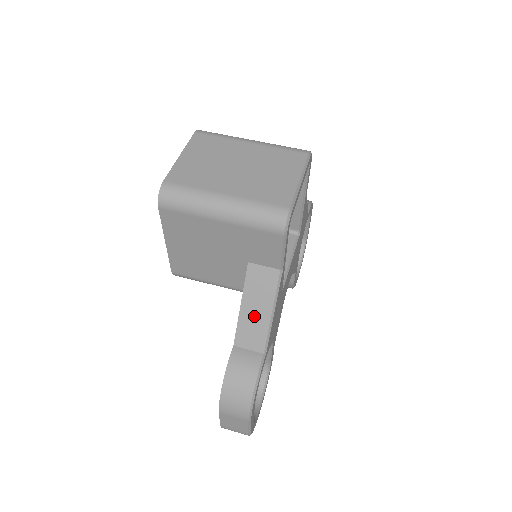
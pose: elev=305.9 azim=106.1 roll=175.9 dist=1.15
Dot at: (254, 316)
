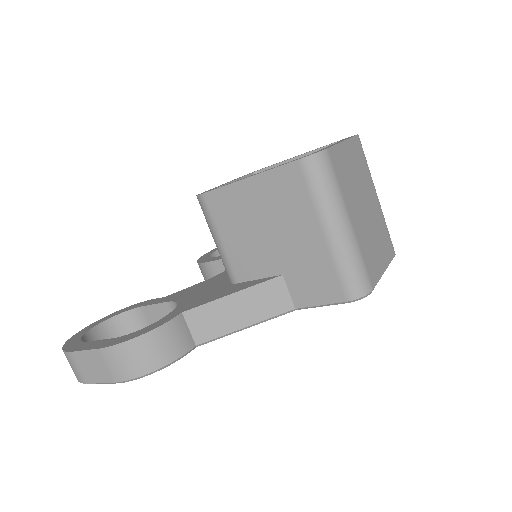
Dot at: (230, 313)
